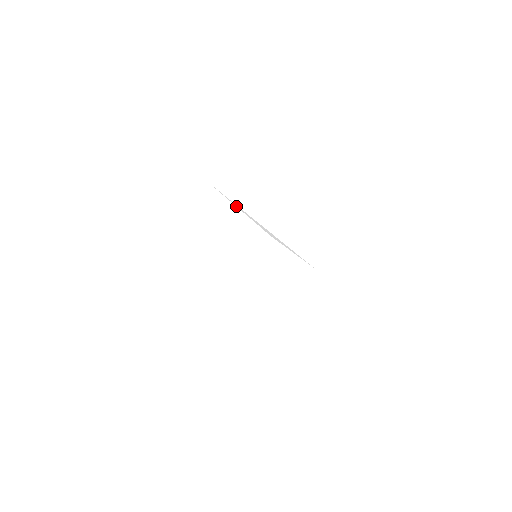
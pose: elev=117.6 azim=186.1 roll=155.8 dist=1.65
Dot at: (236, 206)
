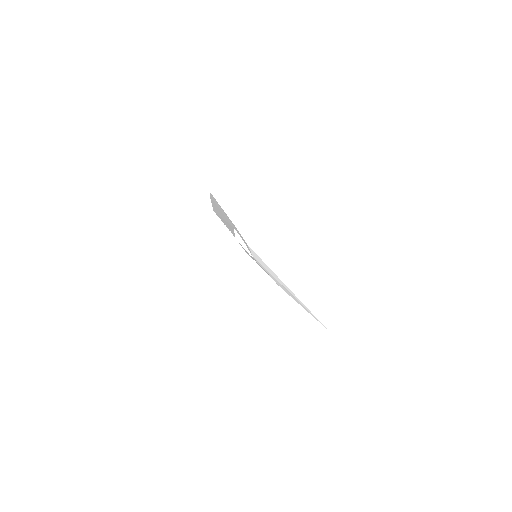
Dot at: occluded
